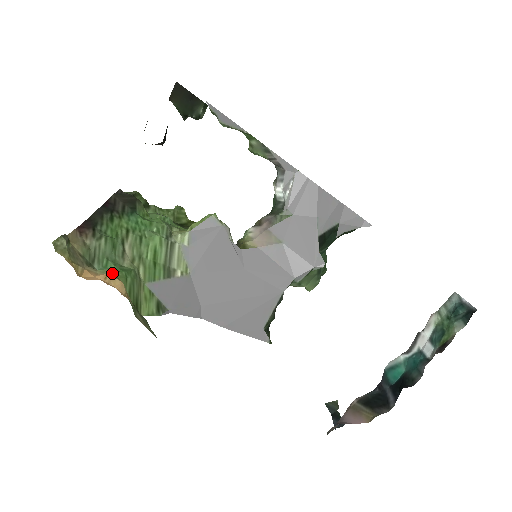
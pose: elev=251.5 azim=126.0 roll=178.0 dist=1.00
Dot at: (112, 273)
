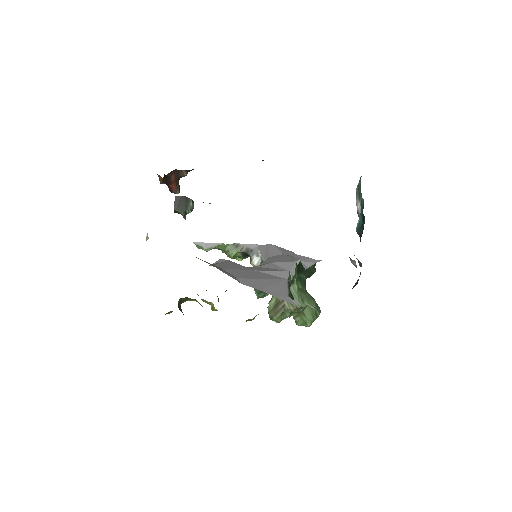
Dot at: occluded
